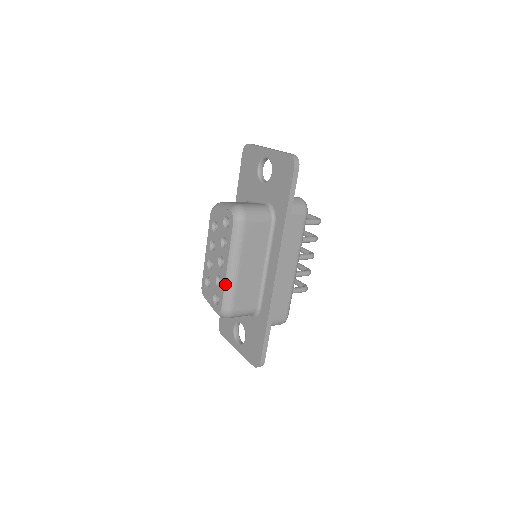
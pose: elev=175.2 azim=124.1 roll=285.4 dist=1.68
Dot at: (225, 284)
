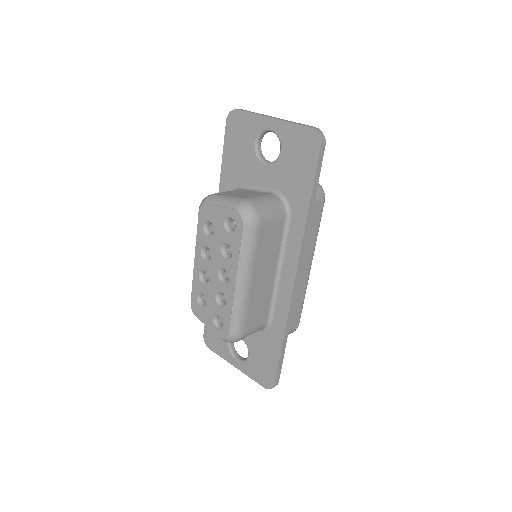
Dot at: (233, 304)
